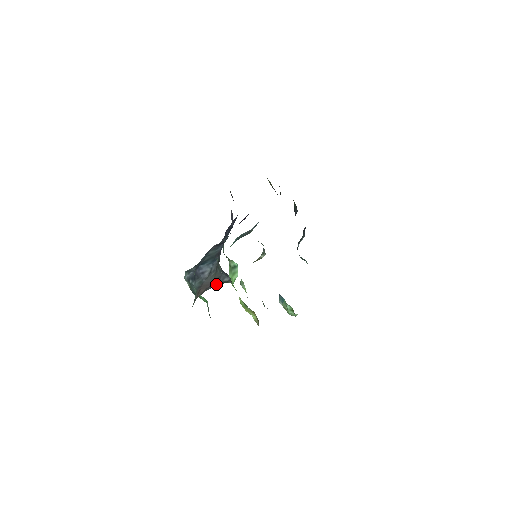
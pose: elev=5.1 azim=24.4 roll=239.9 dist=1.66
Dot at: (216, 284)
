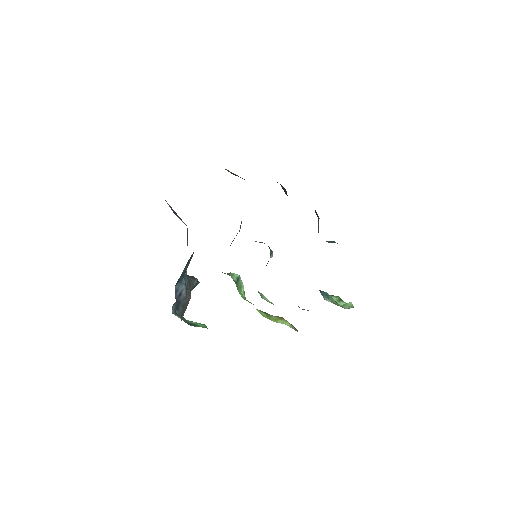
Dot at: occluded
